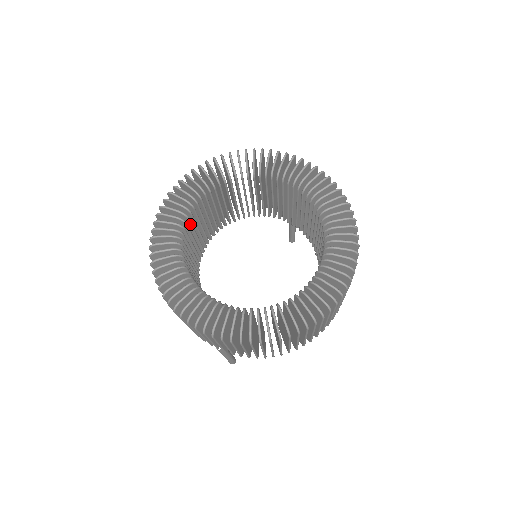
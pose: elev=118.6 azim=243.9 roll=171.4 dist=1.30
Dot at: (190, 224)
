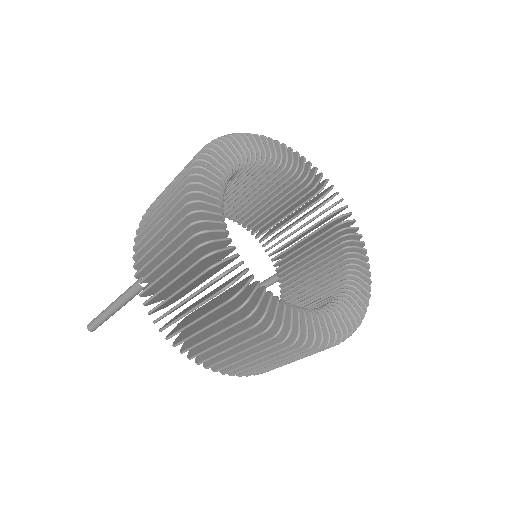
Dot at: (248, 172)
